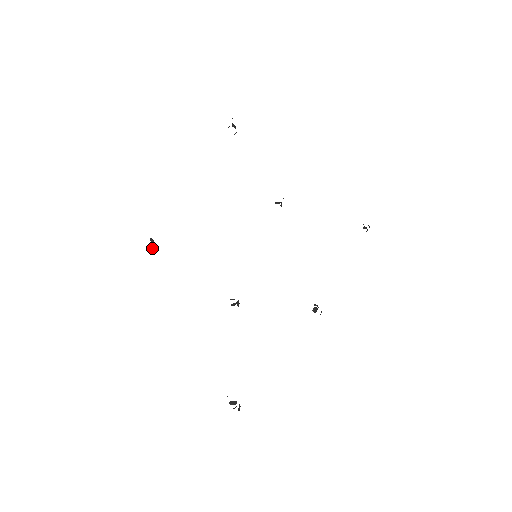
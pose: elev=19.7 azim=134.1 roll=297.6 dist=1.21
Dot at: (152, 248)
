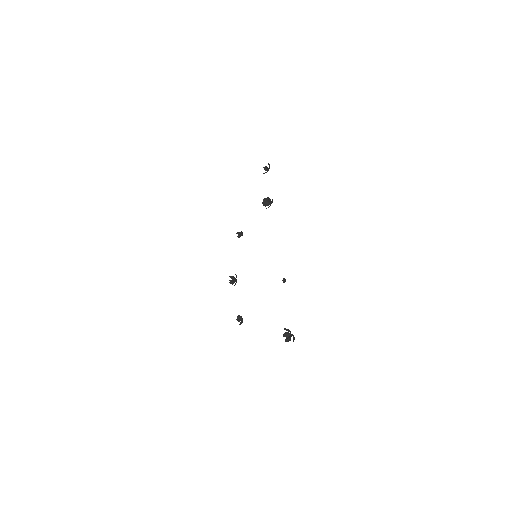
Dot at: (268, 205)
